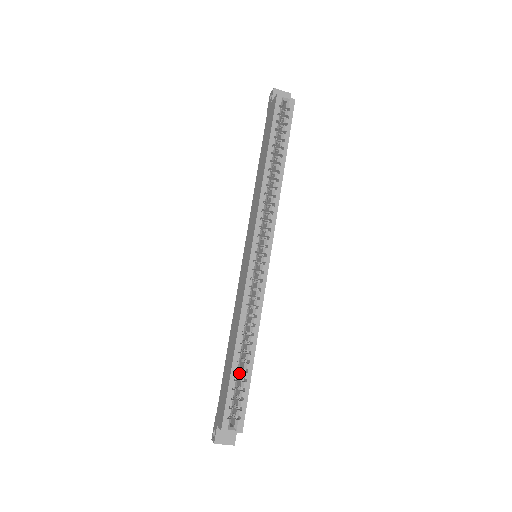
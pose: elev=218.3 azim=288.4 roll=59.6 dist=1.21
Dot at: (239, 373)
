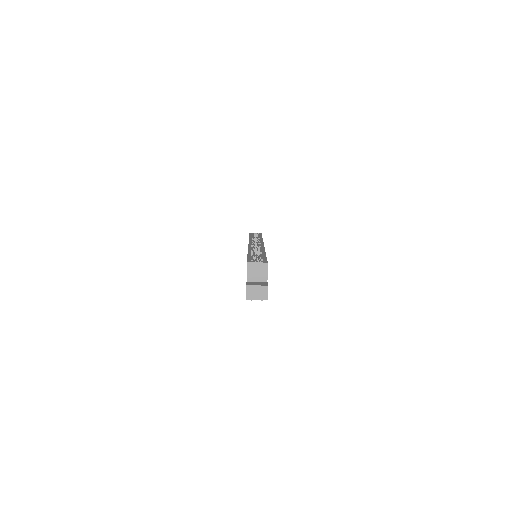
Dot at: occluded
